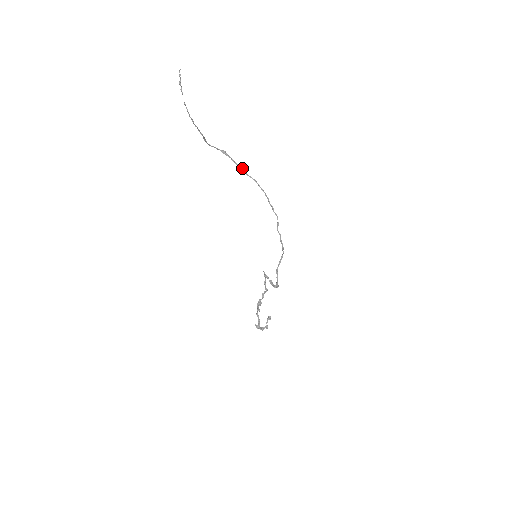
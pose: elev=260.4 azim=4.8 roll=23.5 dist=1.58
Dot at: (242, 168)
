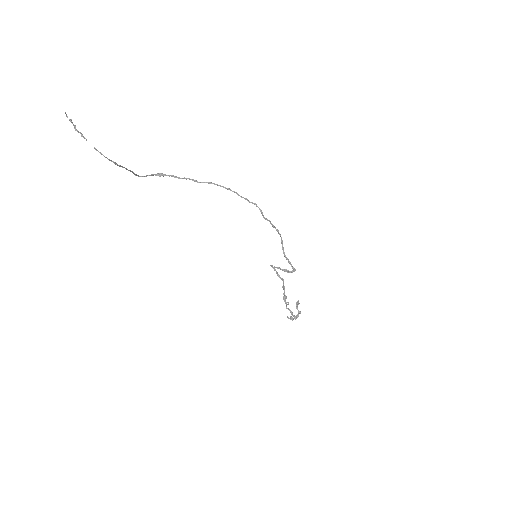
Dot at: (190, 179)
